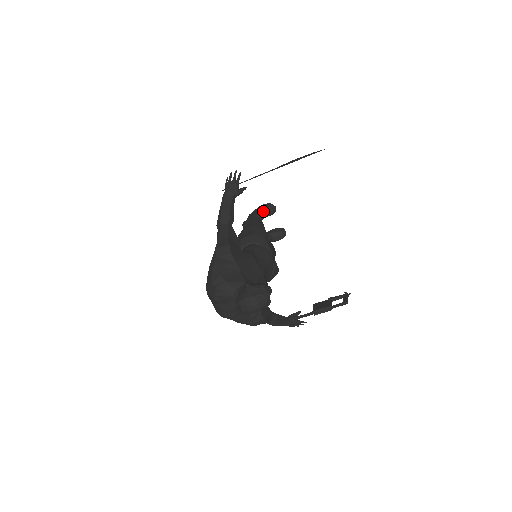
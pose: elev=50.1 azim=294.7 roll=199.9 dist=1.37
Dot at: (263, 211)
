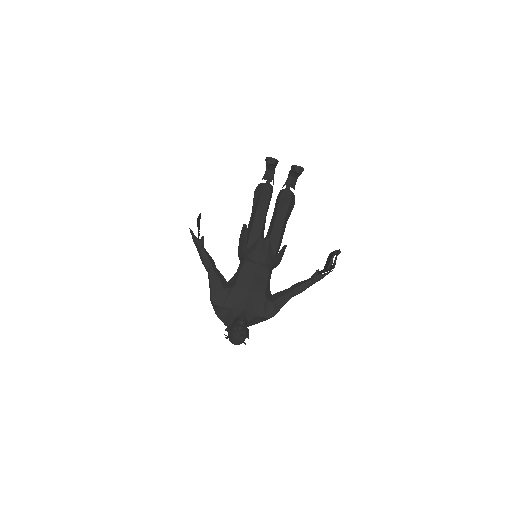
Dot at: (268, 167)
